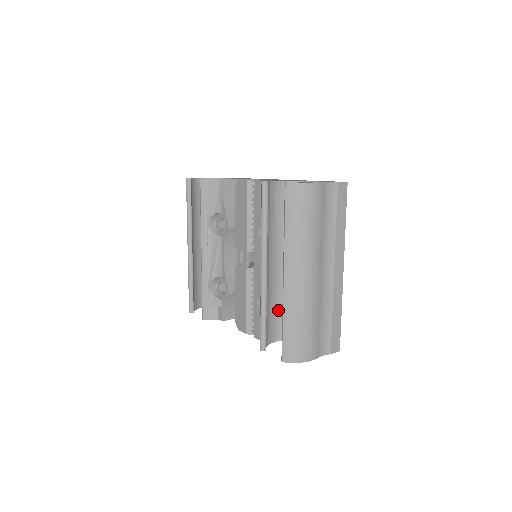
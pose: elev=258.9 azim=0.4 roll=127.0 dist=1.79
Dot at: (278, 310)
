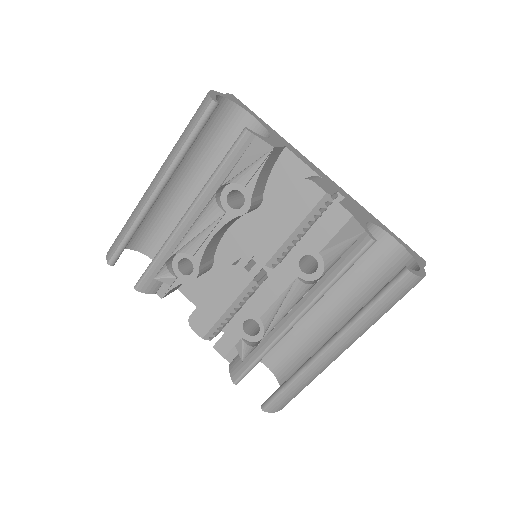
Dot at: occluded
